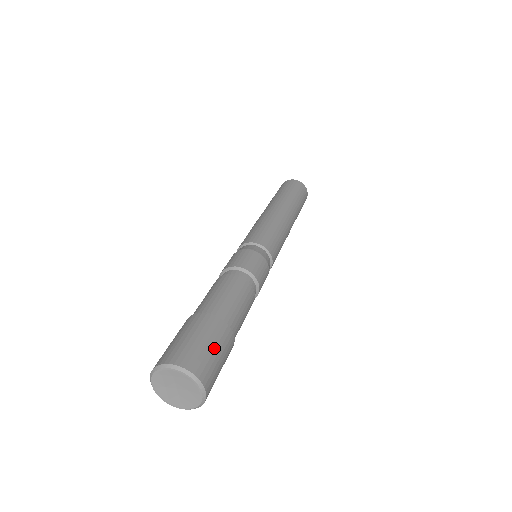
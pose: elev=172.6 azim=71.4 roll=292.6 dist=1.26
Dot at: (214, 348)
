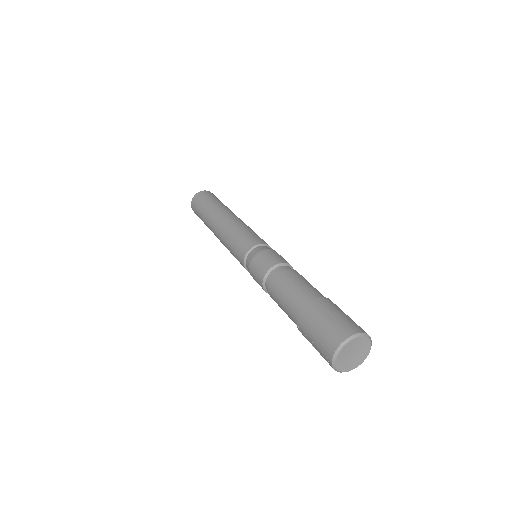
Dot at: (347, 315)
